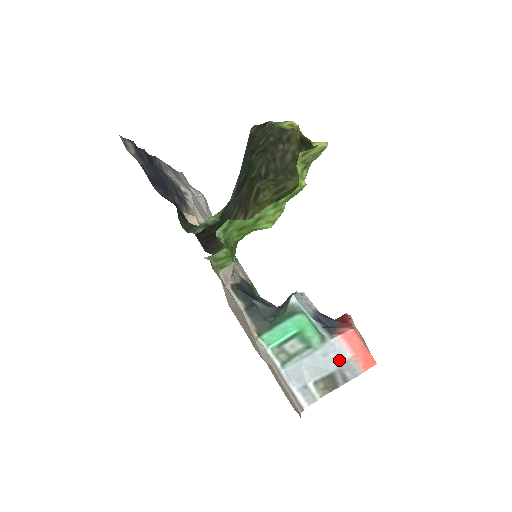
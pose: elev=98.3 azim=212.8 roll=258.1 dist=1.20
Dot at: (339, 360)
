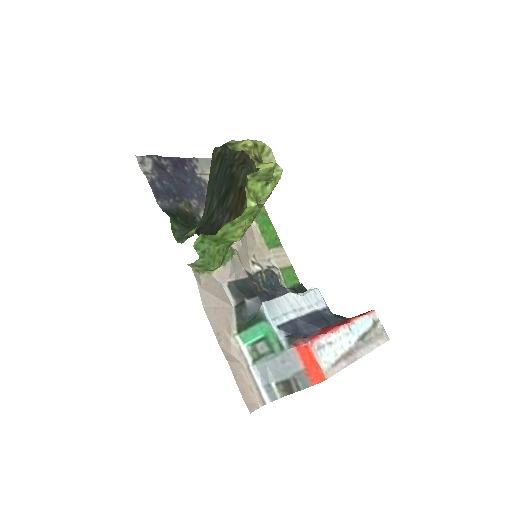
Dot at: (293, 369)
